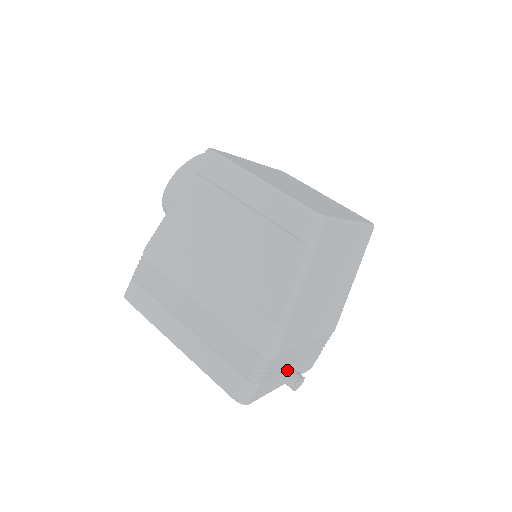
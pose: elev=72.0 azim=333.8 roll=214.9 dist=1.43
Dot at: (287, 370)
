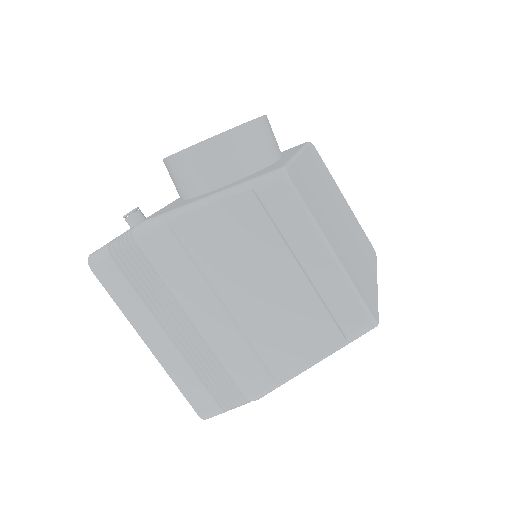
Dot at: occluded
